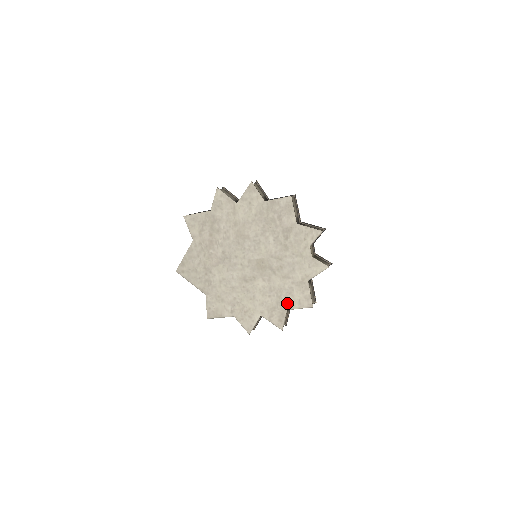
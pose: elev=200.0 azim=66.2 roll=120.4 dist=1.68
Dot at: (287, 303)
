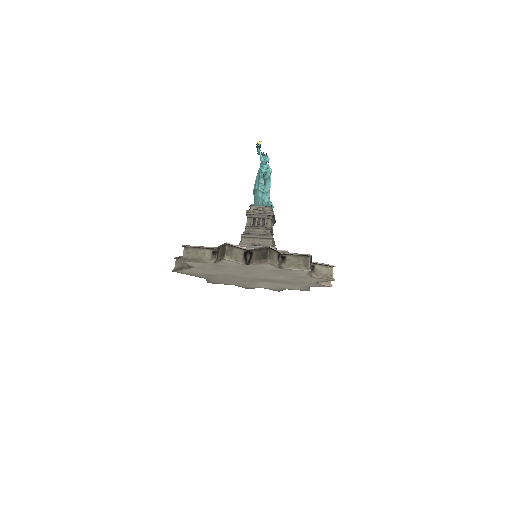
Dot at: (287, 288)
